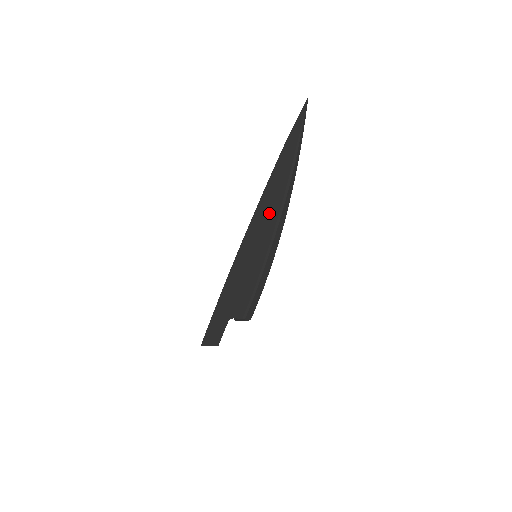
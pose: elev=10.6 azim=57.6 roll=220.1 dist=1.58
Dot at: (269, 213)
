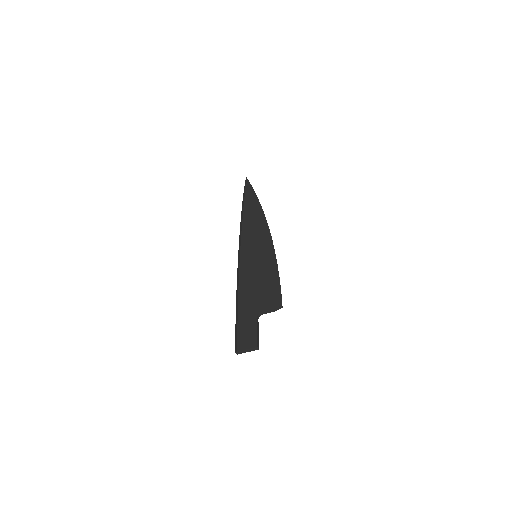
Dot at: (254, 230)
